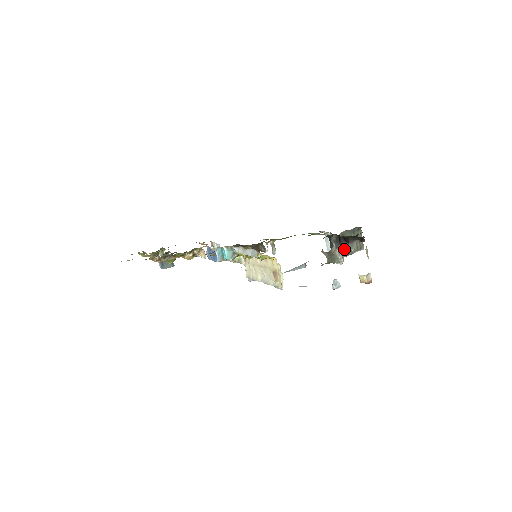
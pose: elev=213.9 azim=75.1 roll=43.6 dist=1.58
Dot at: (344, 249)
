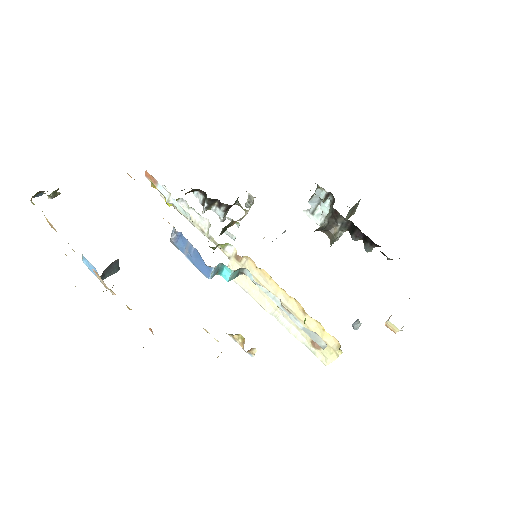
Dot at: occluded
